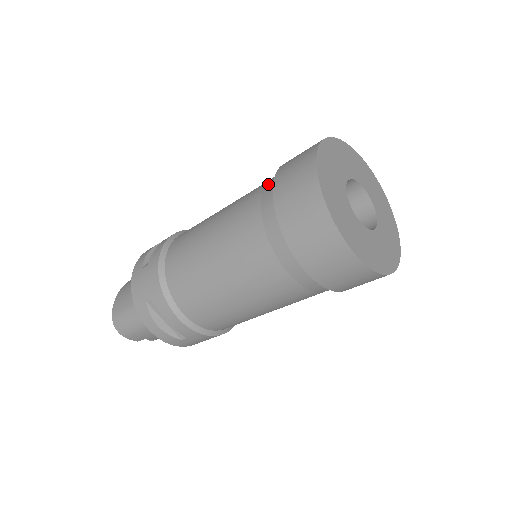
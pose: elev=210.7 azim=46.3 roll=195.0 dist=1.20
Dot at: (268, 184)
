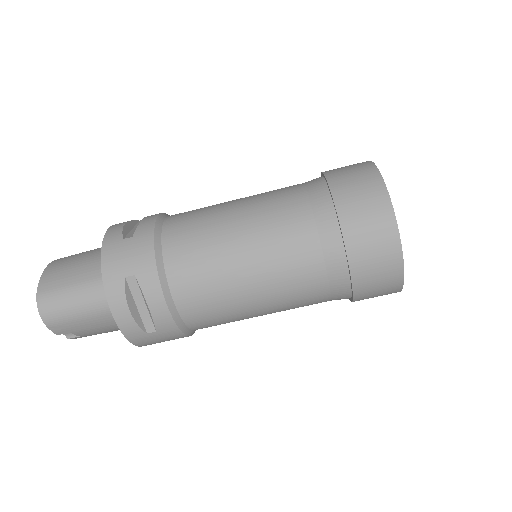
Dot at: (312, 184)
